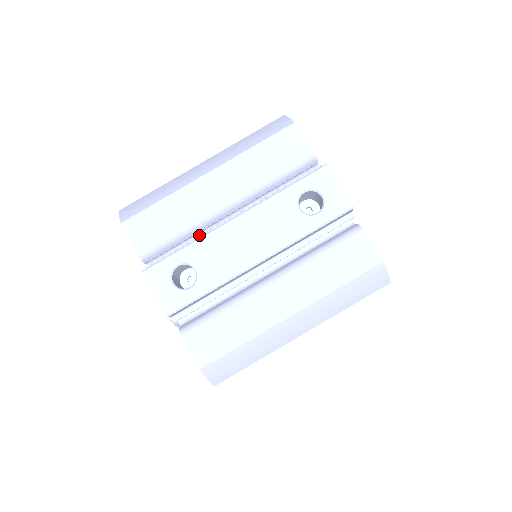
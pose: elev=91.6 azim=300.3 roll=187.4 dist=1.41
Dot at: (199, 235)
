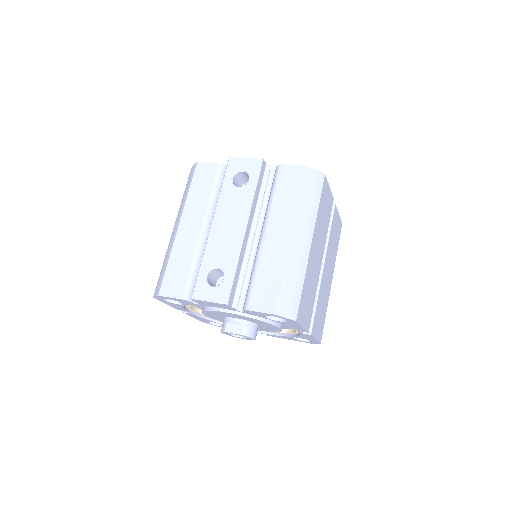
Dot at: occluded
